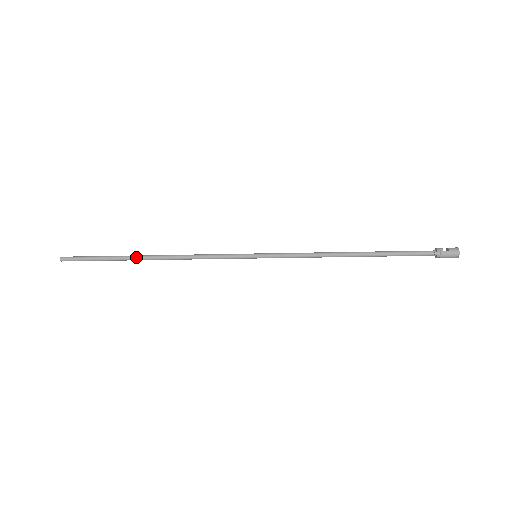
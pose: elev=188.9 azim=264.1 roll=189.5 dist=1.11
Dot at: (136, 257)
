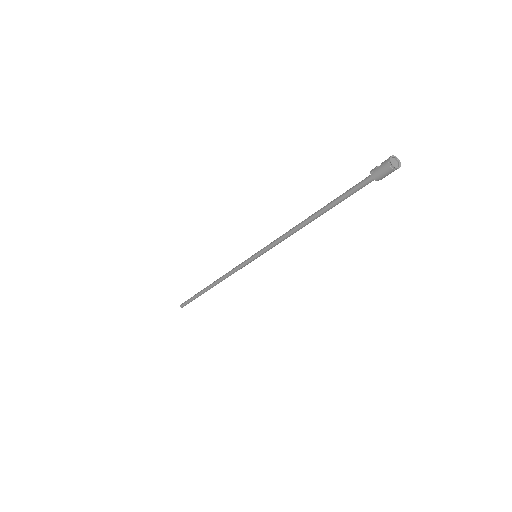
Dot at: (205, 289)
